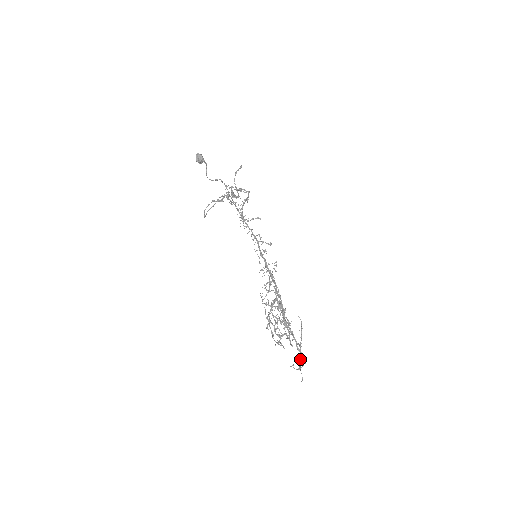
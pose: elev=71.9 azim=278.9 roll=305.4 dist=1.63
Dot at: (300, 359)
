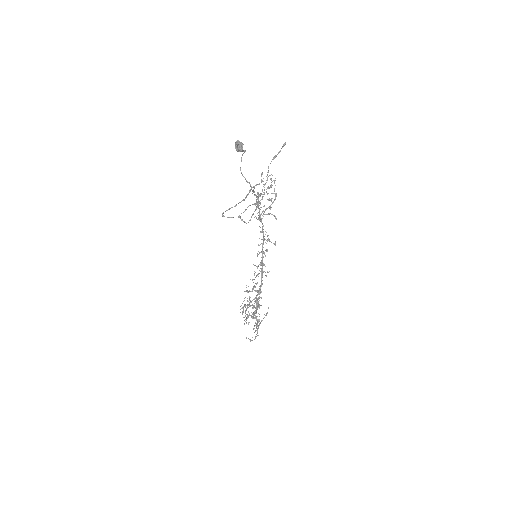
Dot at: (256, 330)
